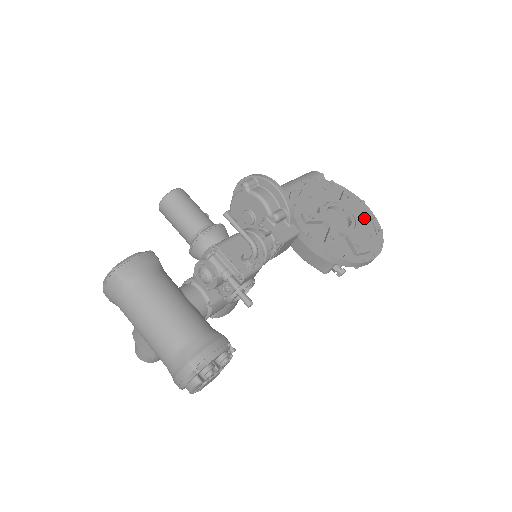
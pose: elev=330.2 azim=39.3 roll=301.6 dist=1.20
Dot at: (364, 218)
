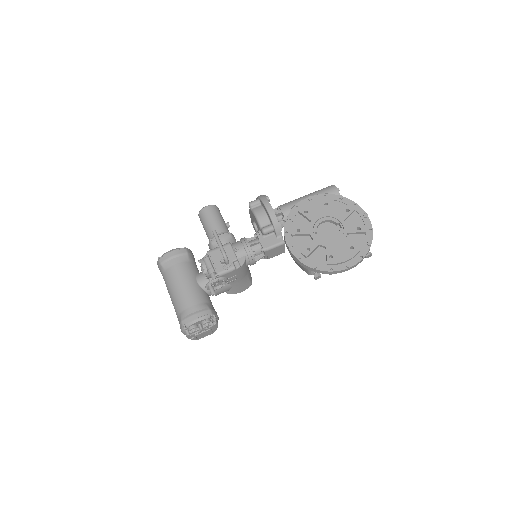
Dot at: (355, 232)
